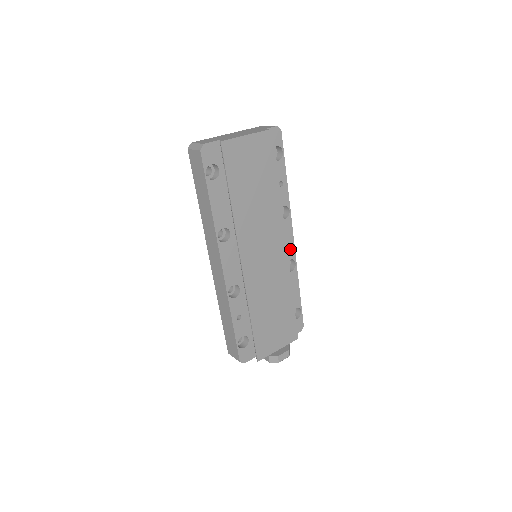
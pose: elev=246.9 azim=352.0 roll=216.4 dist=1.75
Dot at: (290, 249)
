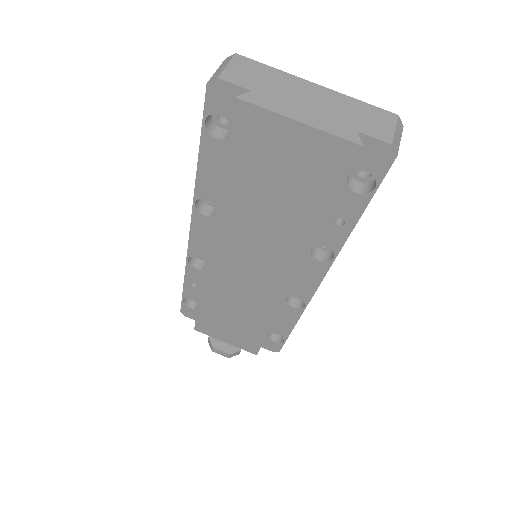
Dot at: (306, 290)
